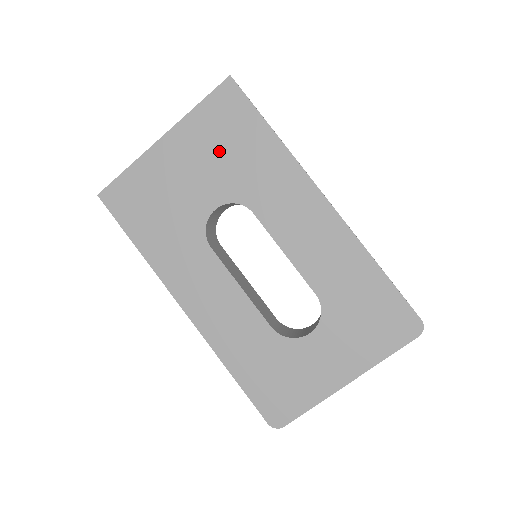
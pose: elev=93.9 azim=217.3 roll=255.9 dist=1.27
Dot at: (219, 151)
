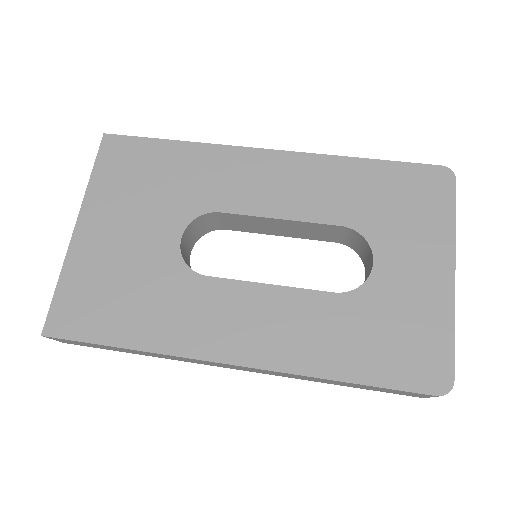
Dot at: (142, 192)
